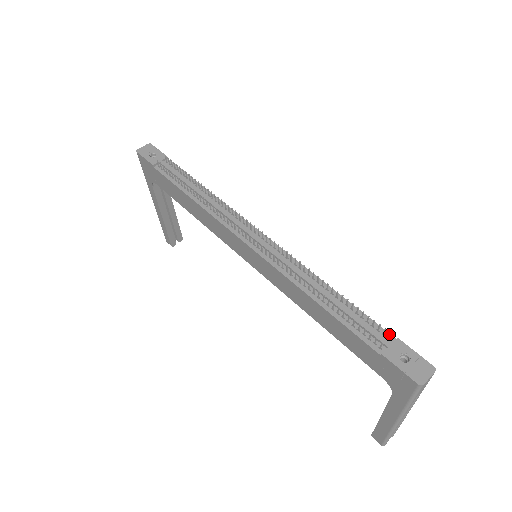
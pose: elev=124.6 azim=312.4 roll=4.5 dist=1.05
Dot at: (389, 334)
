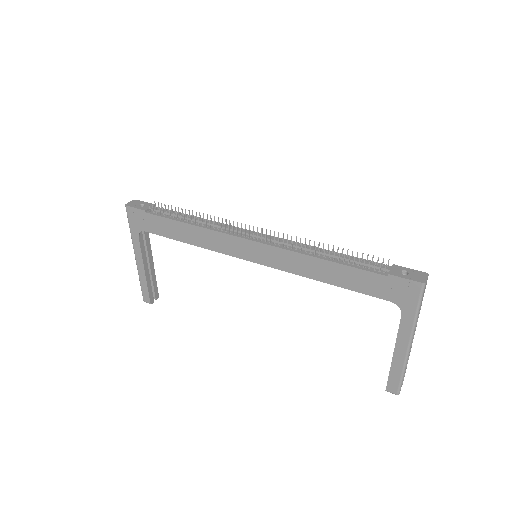
Dot at: occluded
